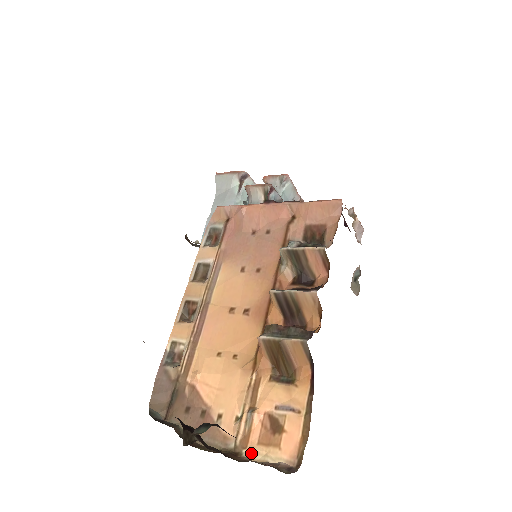
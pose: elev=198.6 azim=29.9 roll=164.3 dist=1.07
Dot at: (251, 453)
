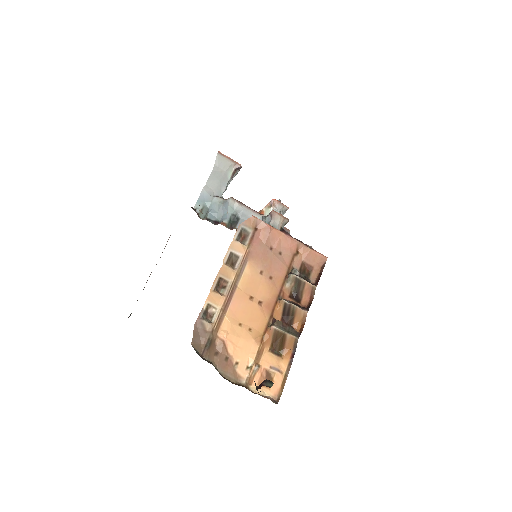
Dot at: (255, 389)
